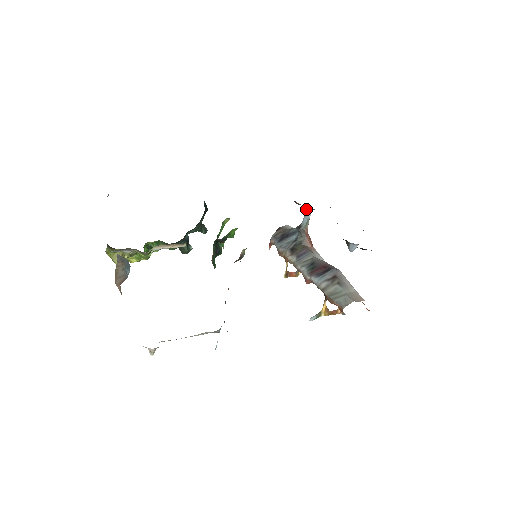
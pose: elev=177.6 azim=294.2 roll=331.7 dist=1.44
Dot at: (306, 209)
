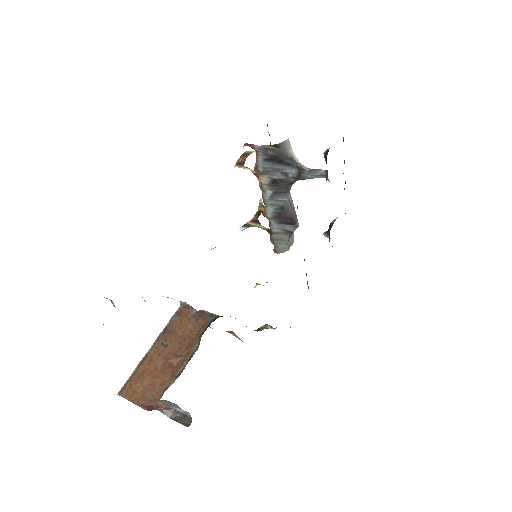
Dot at: occluded
